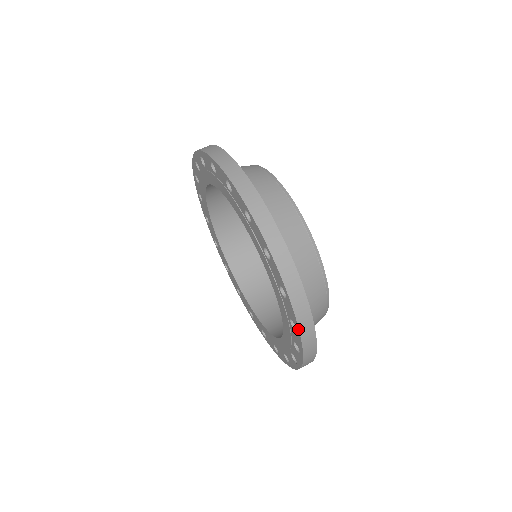
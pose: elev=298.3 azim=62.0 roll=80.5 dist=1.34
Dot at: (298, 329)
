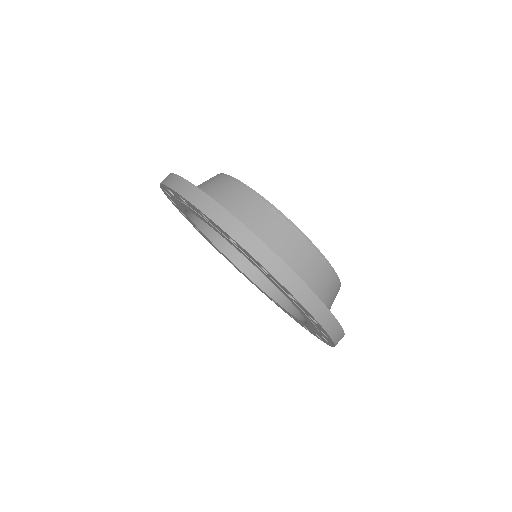
Dot at: (263, 267)
